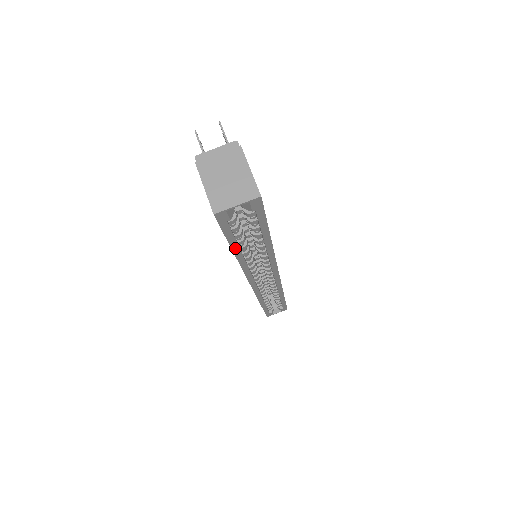
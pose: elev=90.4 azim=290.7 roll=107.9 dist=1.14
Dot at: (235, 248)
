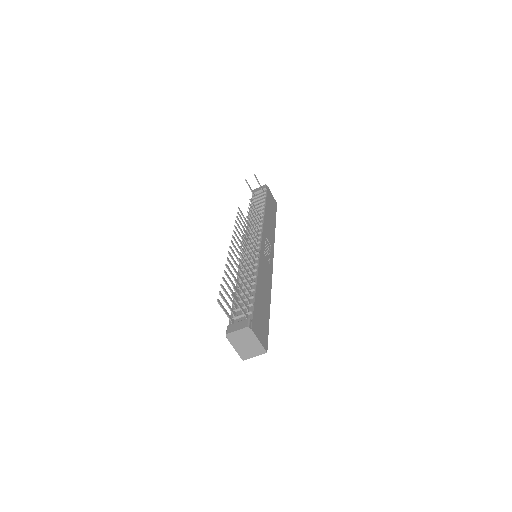
Dot at: occluded
